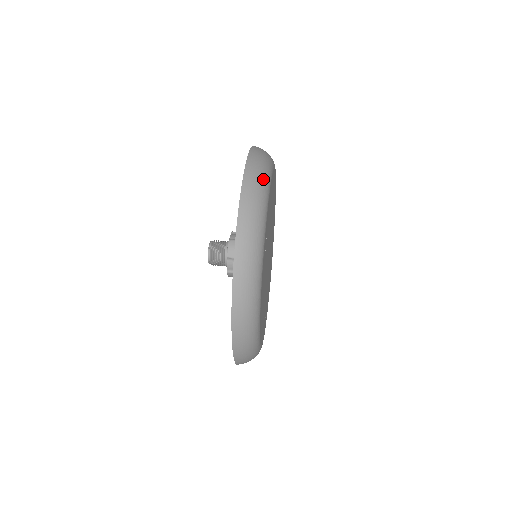
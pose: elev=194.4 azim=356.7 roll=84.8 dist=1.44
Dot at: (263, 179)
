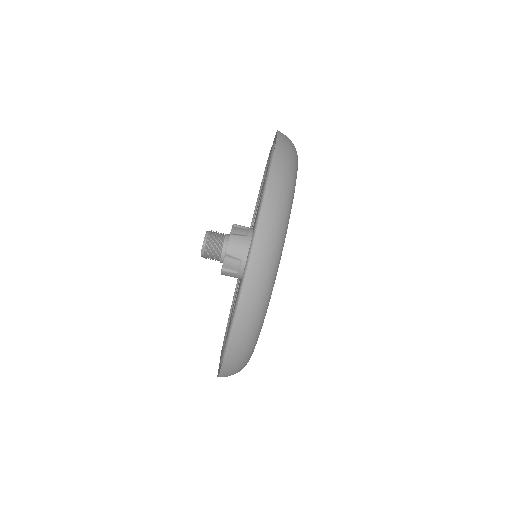
Dot at: (291, 175)
